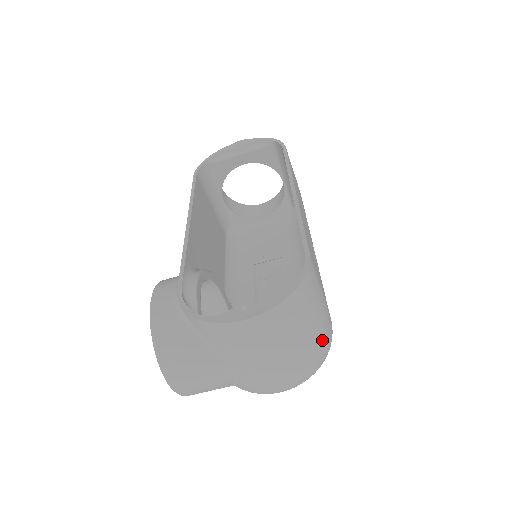
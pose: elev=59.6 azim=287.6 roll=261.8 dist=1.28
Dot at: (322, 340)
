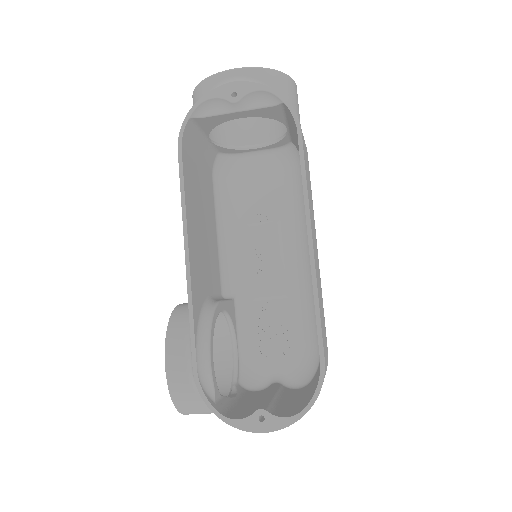
Dot at: occluded
